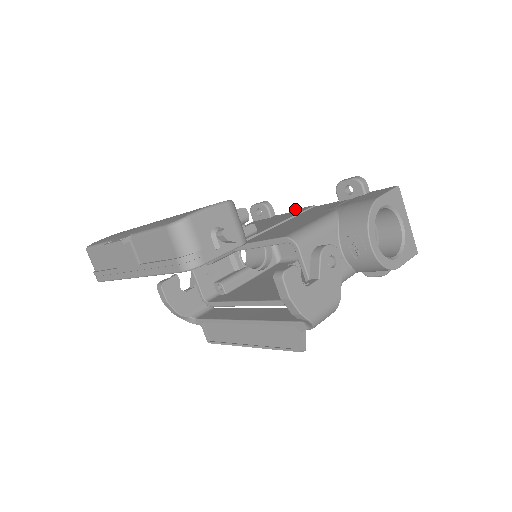
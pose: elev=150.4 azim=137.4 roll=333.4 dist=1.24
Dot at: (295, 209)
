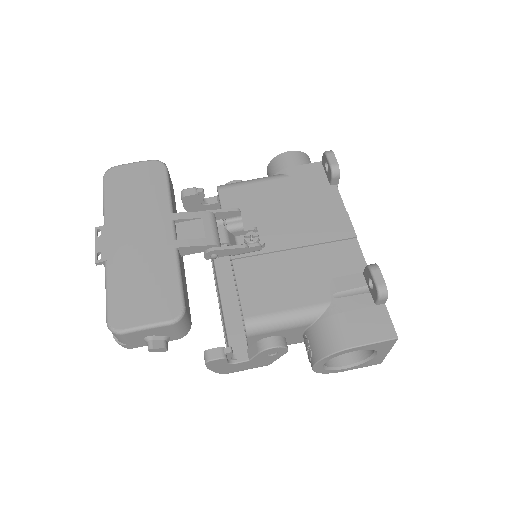
Dot at: occluded
